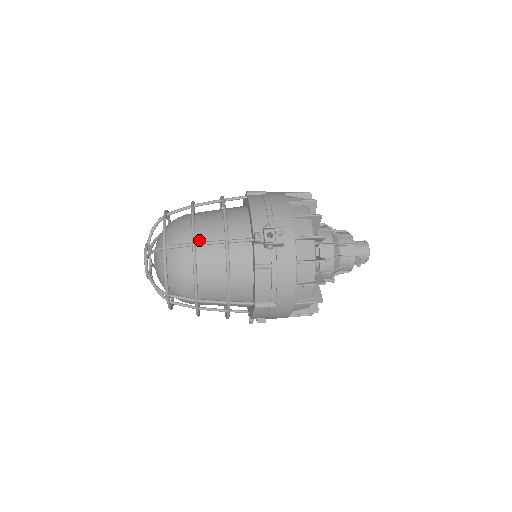
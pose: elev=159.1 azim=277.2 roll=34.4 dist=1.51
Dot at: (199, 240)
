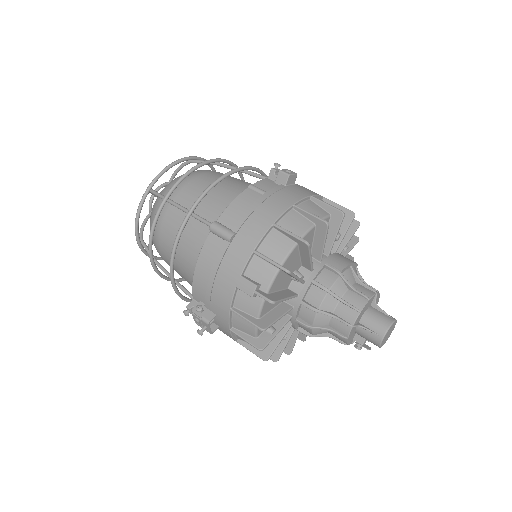
Dot at: (165, 253)
